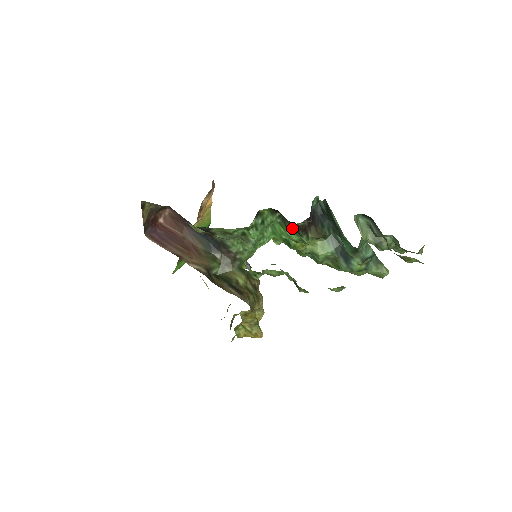
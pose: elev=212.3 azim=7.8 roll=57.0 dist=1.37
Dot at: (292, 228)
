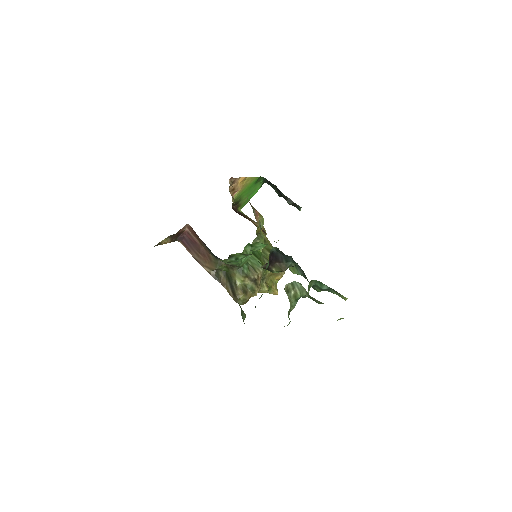
Dot at: occluded
